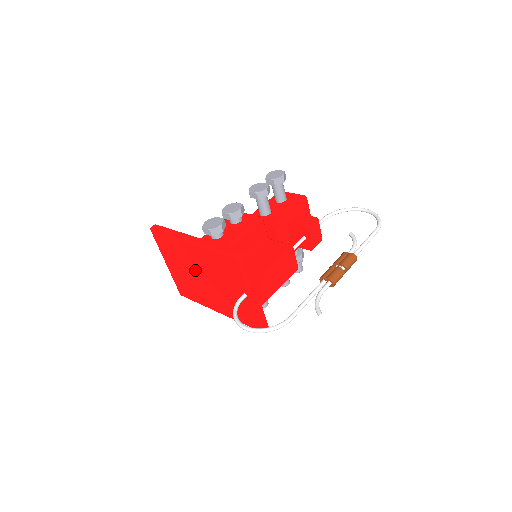
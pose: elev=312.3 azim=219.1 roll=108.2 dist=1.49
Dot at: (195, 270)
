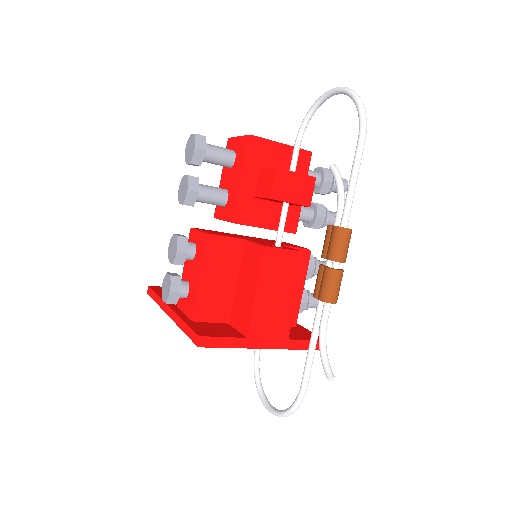
Dot at: occluded
